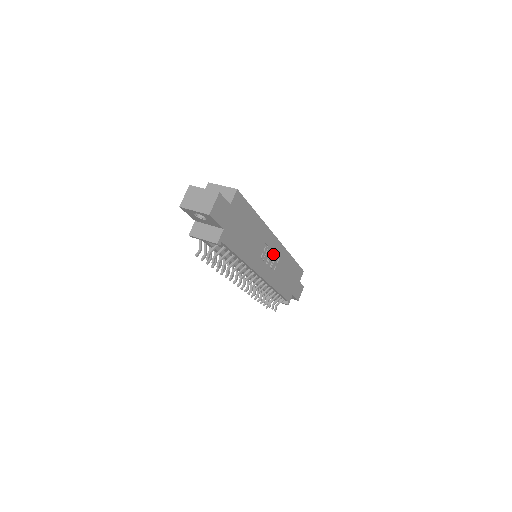
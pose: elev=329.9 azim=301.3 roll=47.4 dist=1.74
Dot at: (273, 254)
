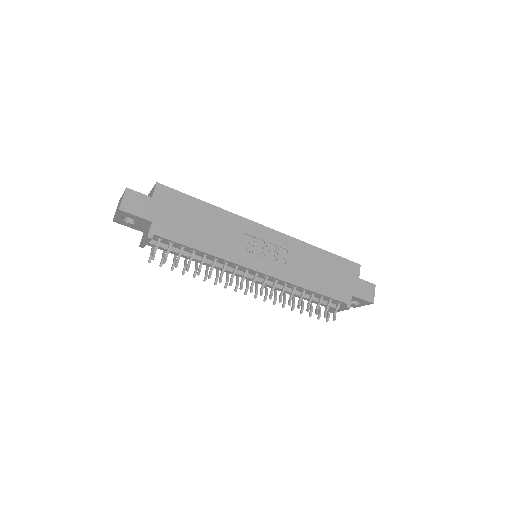
Dot at: (272, 246)
